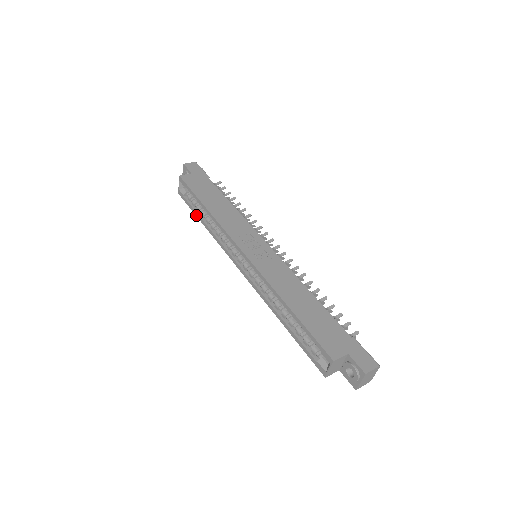
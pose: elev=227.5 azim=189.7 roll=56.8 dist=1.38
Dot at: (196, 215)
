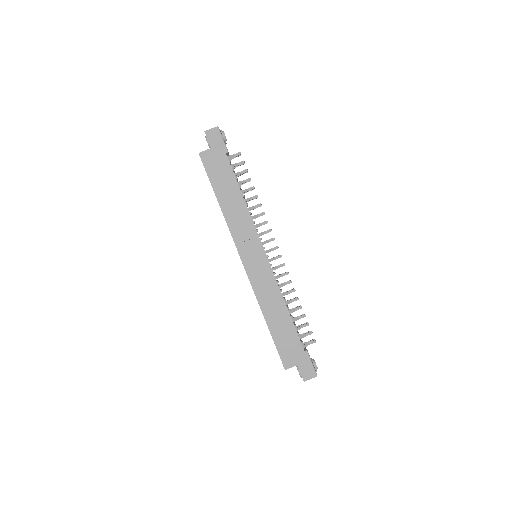
Dot at: occluded
